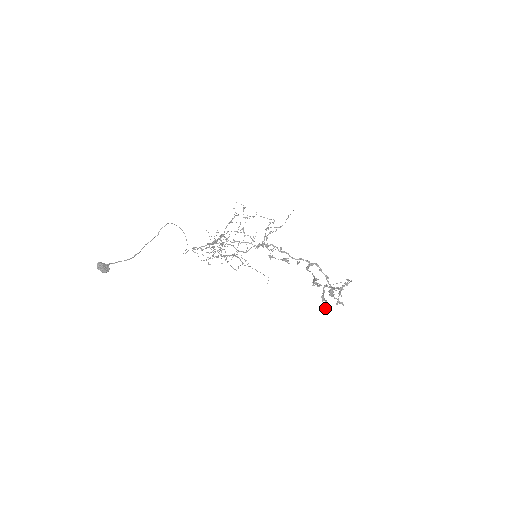
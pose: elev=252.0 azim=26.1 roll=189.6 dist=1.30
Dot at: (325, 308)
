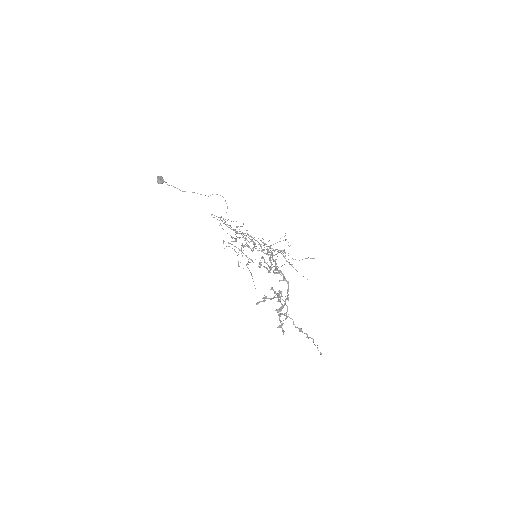
Dot at: (258, 302)
